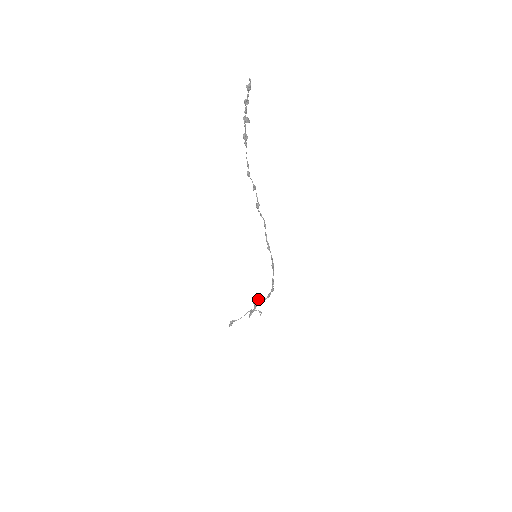
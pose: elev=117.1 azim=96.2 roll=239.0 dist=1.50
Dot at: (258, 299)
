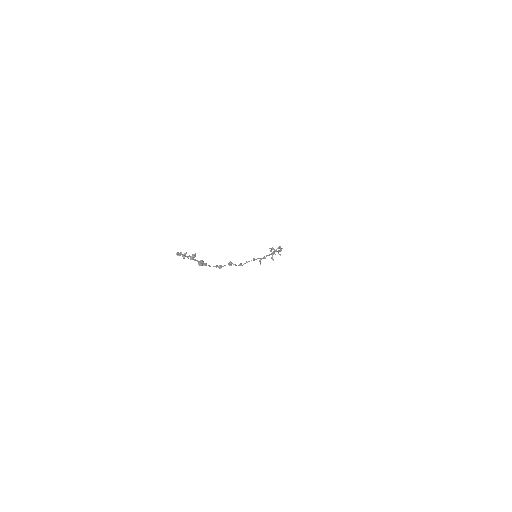
Dot at: occluded
